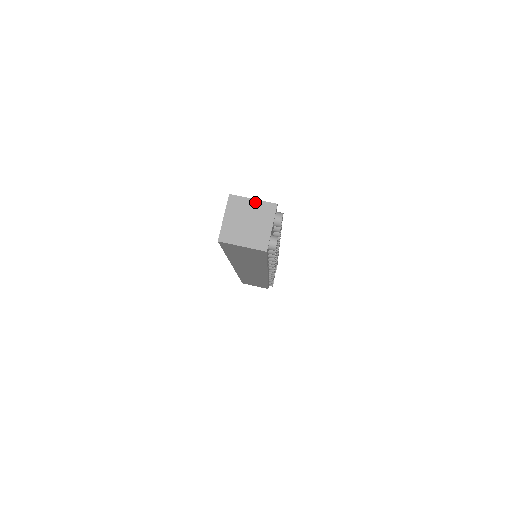
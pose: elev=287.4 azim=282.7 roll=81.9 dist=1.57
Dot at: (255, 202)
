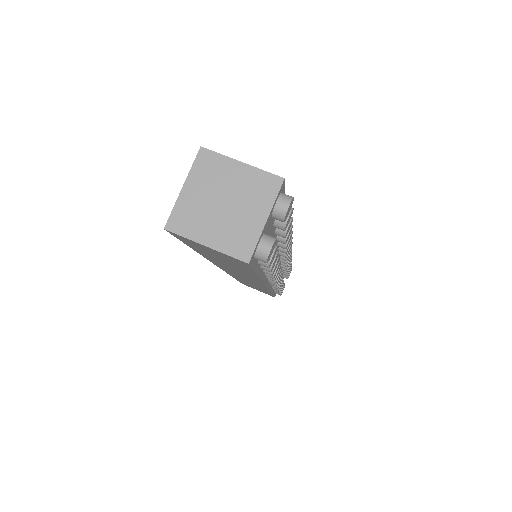
Dot at: (244, 168)
